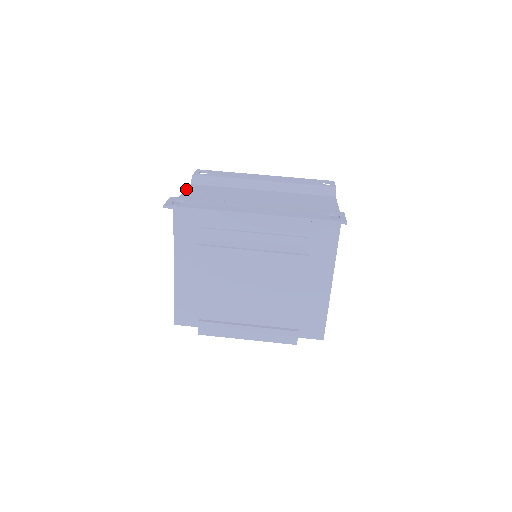
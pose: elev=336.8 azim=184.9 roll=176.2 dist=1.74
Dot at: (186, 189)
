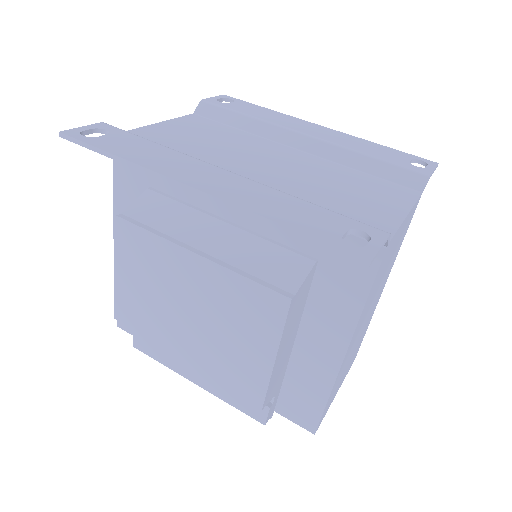
Dot at: (172, 119)
